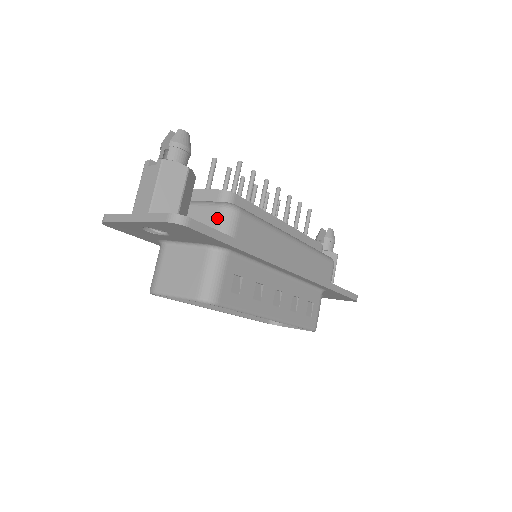
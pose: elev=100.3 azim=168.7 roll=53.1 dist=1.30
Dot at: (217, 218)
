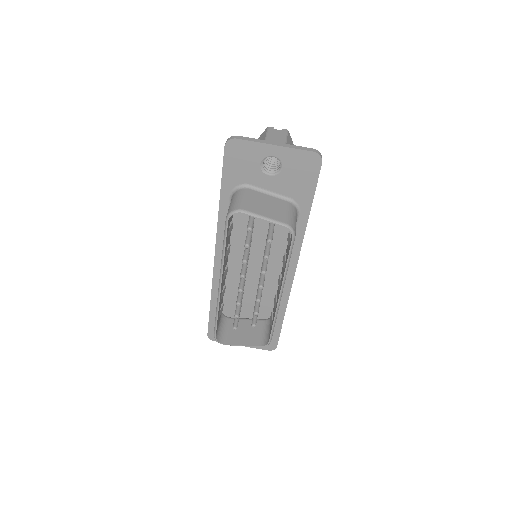
Dot at: occluded
